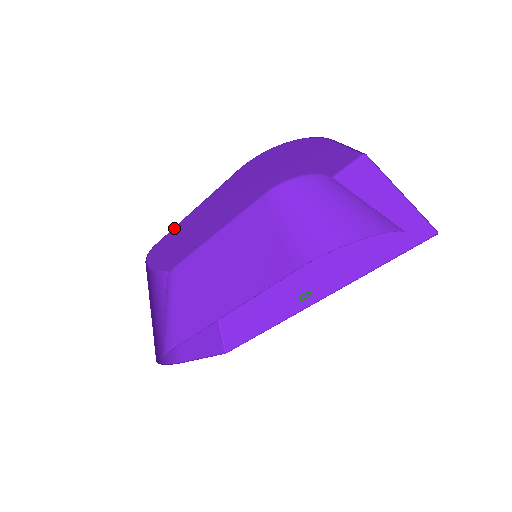
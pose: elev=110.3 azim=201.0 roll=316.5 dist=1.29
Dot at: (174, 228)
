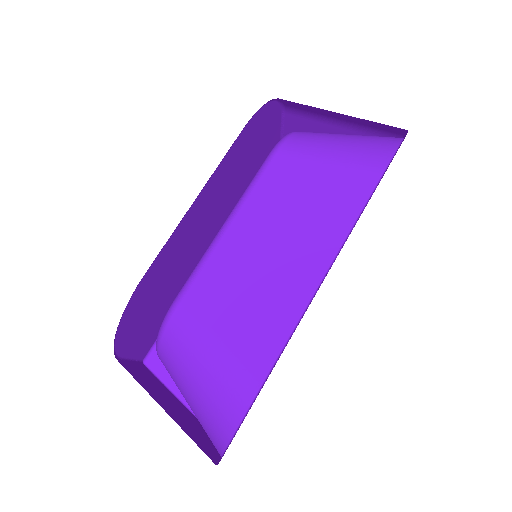
Dot at: (168, 239)
